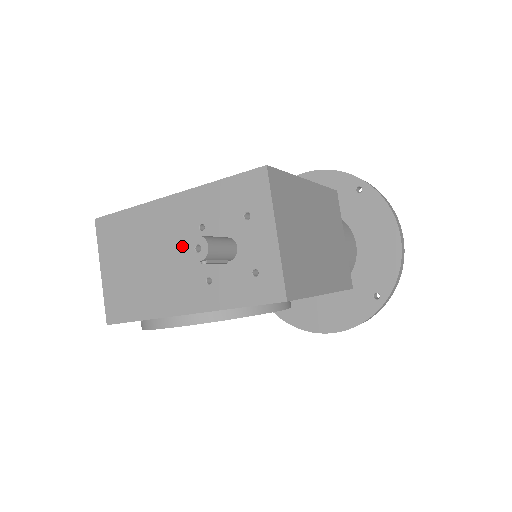
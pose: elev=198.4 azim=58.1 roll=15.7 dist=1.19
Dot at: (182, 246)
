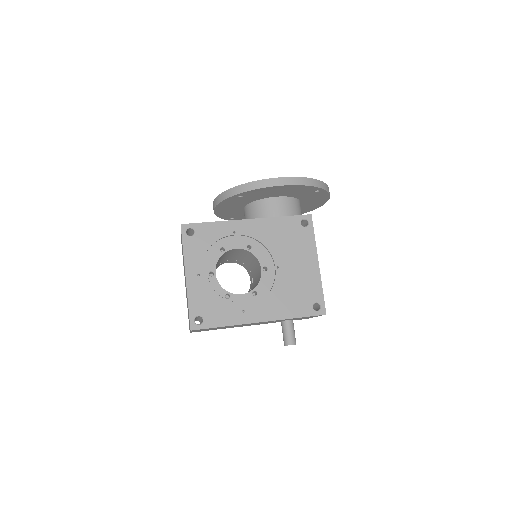
Dot at: occluded
